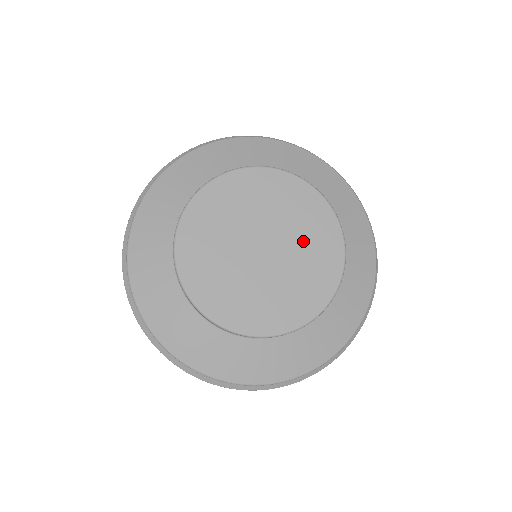
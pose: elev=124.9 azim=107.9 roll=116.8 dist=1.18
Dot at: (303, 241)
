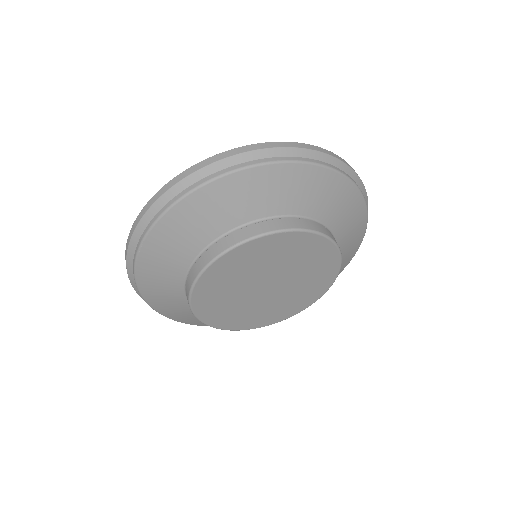
Dot at: (305, 276)
